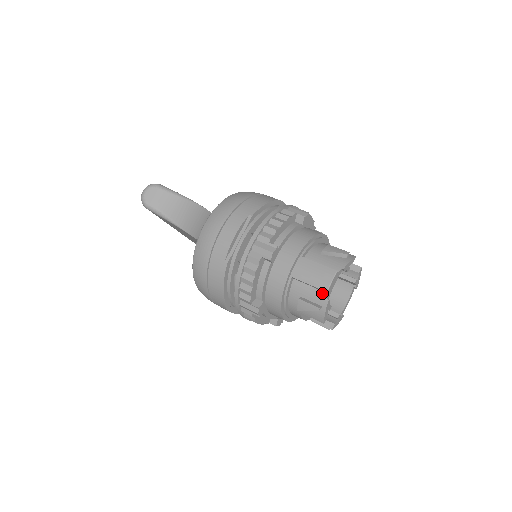
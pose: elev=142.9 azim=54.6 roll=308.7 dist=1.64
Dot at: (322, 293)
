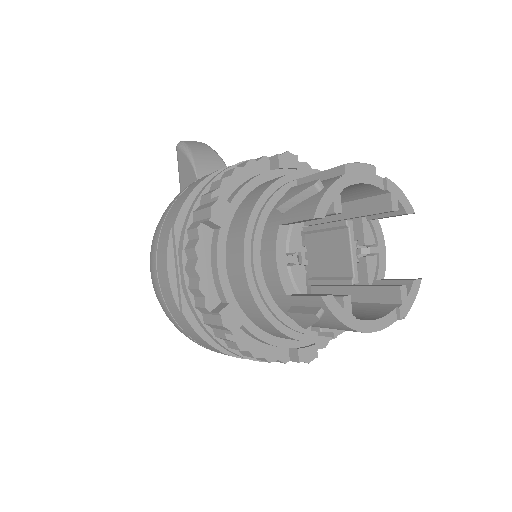
Dot at: (334, 177)
